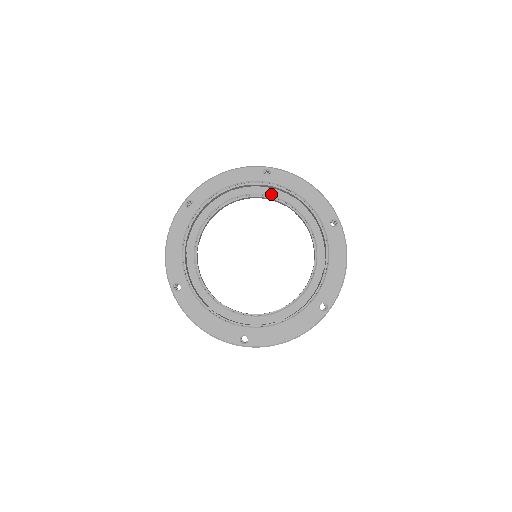
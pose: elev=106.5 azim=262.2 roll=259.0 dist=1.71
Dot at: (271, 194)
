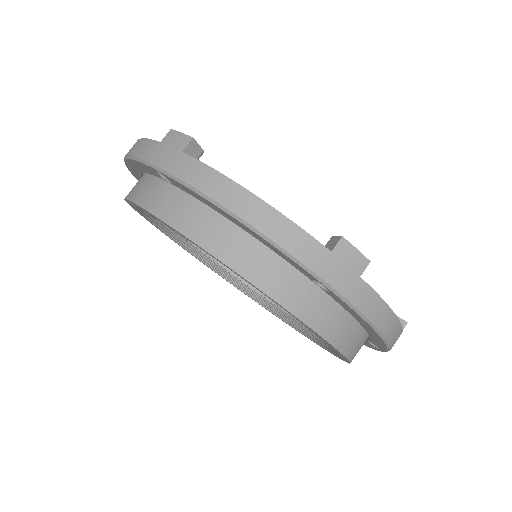
Dot at: occluded
